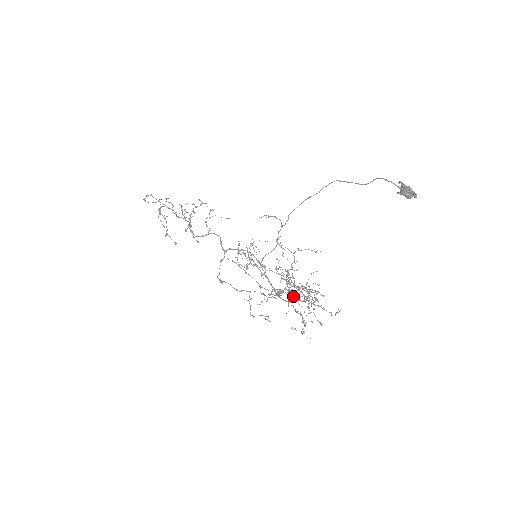
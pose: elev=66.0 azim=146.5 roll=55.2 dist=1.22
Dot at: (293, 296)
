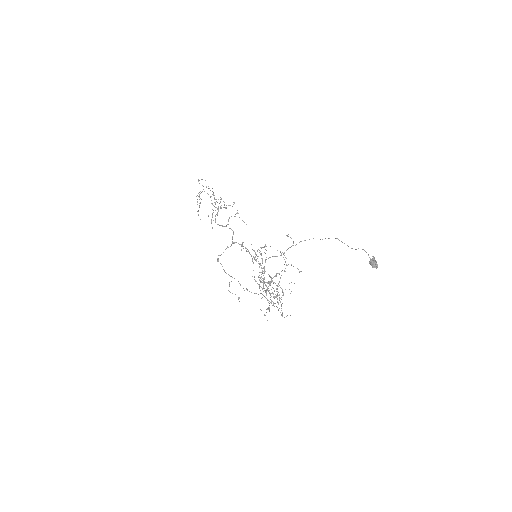
Dot at: occluded
